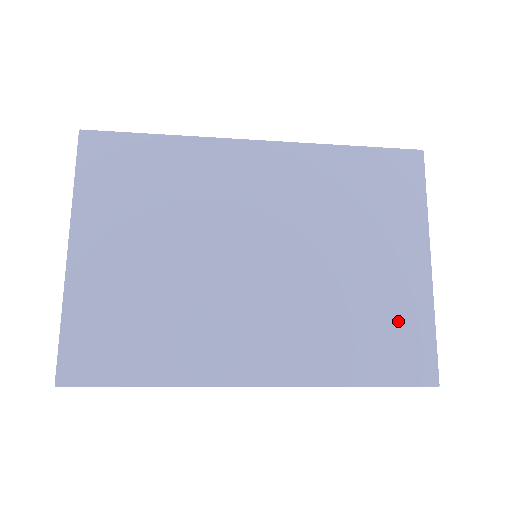
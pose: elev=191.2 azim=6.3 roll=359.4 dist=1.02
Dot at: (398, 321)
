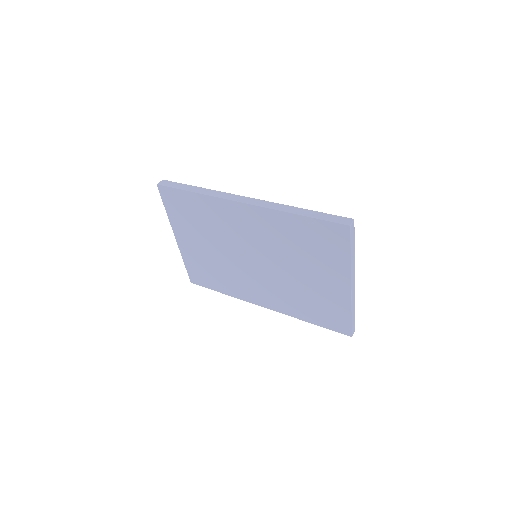
Dot at: (330, 307)
